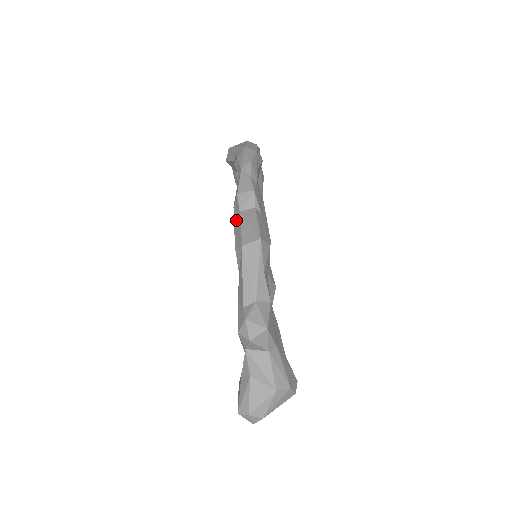
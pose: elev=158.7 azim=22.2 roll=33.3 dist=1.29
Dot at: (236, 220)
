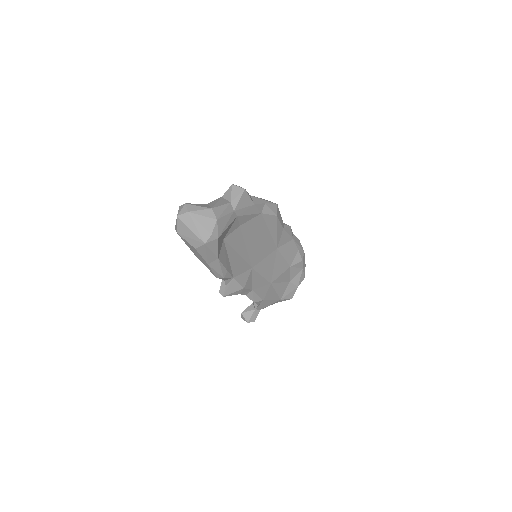
Dot at: occluded
